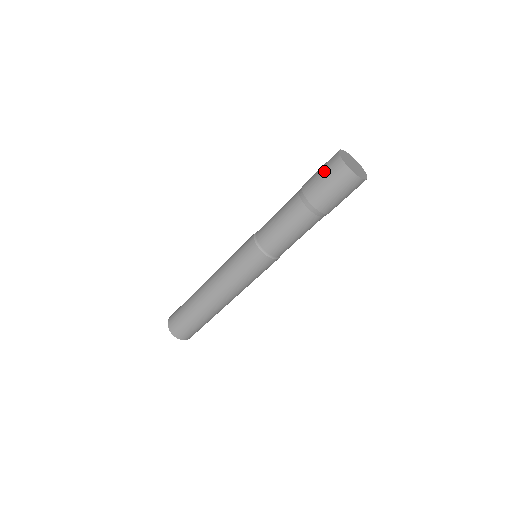
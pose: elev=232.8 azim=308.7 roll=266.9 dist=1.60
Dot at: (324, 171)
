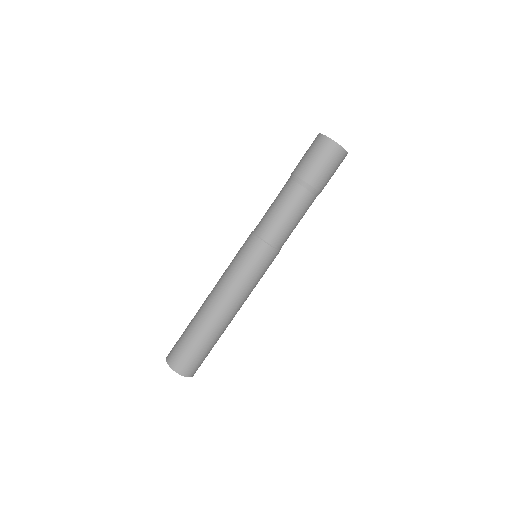
Dot at: (308, 150)
